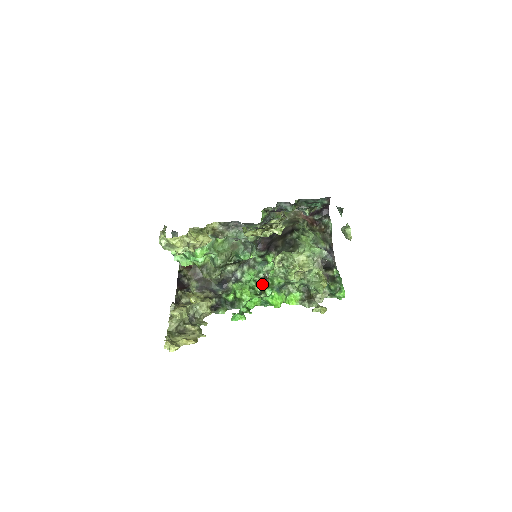
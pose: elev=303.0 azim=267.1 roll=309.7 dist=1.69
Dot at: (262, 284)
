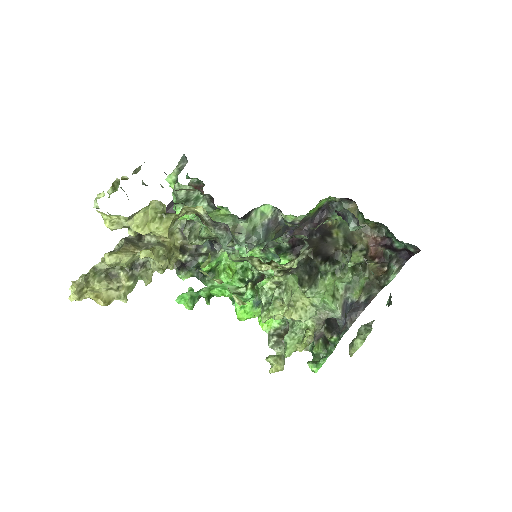
Dot at: (256, 275)
